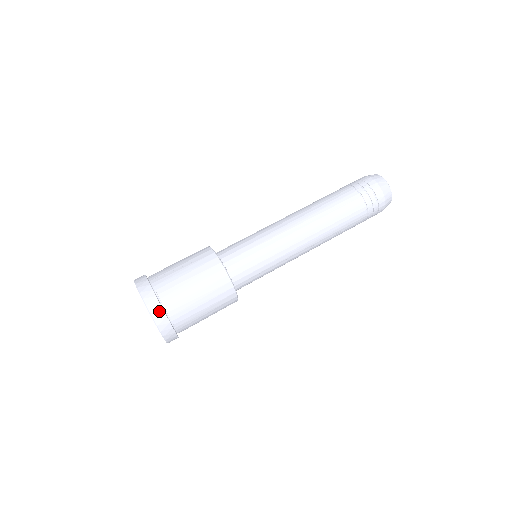
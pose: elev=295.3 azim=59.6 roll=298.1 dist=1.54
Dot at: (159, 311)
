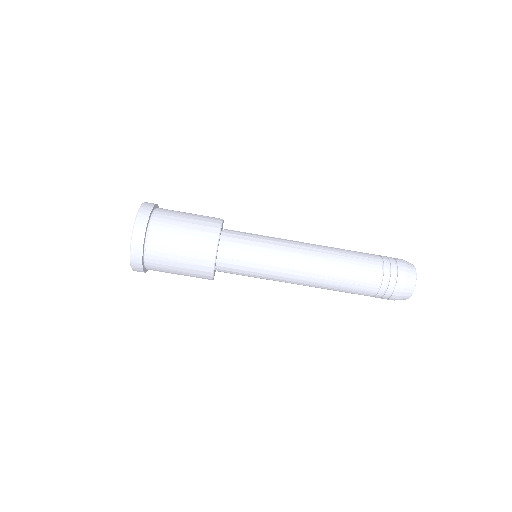
Dot at: (138, 263)
